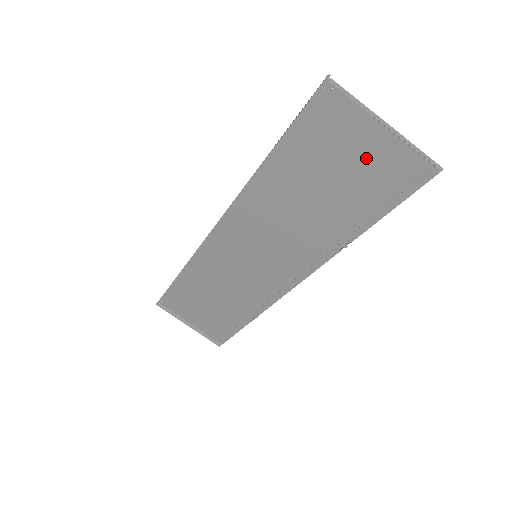
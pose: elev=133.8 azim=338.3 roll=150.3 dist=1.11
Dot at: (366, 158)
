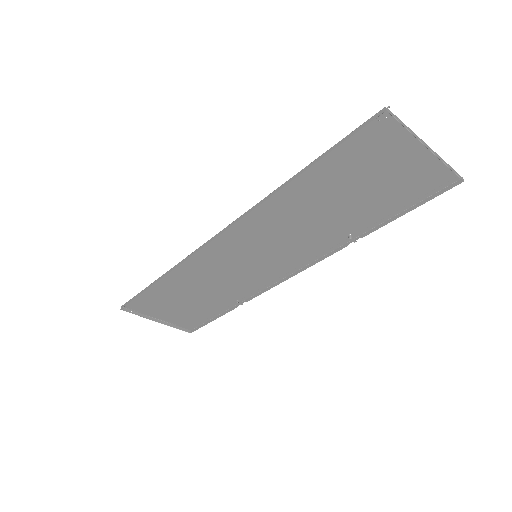
Dot at: (398, 172)
